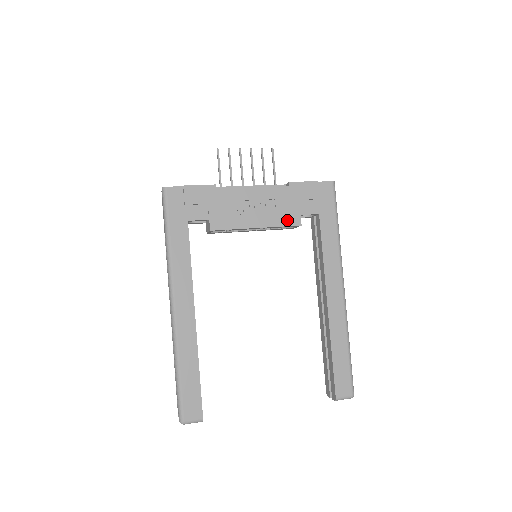
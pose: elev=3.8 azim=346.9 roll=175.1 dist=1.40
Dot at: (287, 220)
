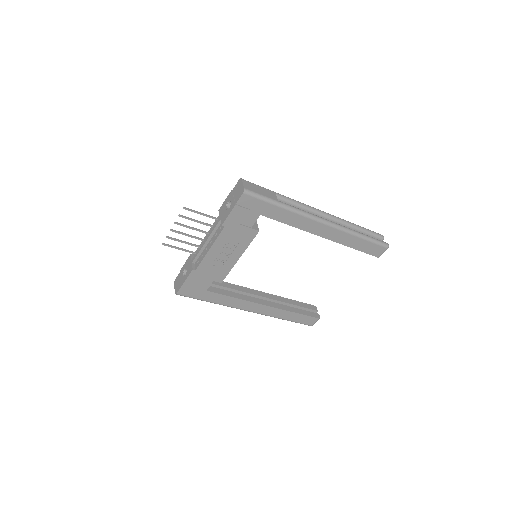
Dot at: (248, 239)
